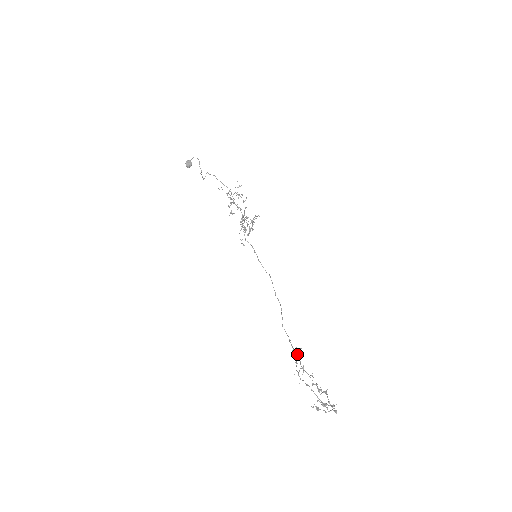
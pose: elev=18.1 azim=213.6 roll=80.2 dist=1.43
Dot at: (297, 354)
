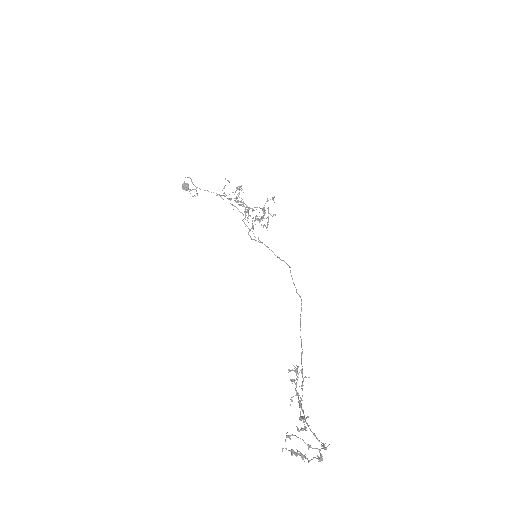
Dot at: (297, 373)
